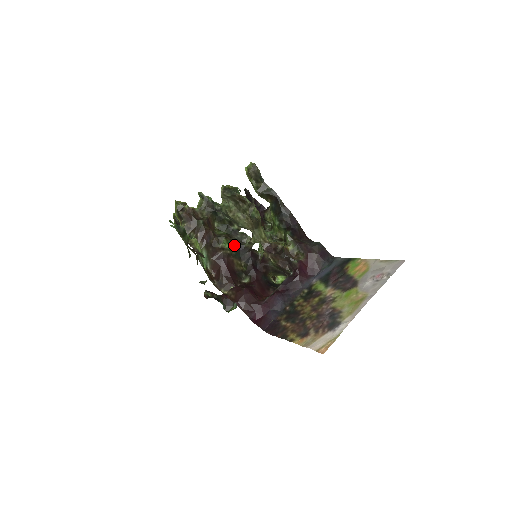
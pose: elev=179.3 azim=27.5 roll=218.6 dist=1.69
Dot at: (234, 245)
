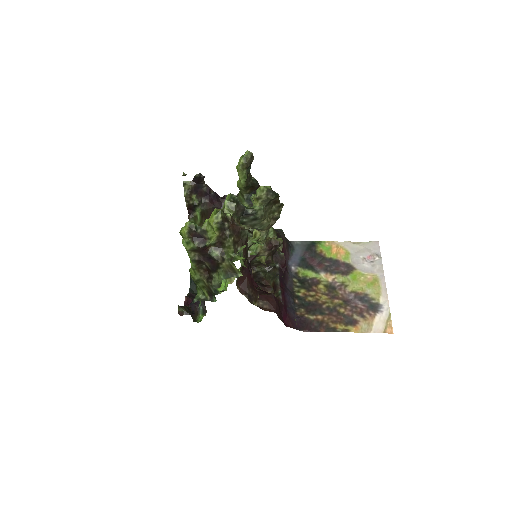
Dot at: occluded
